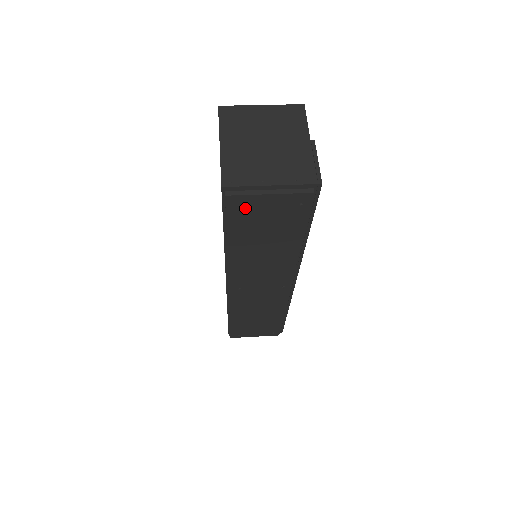
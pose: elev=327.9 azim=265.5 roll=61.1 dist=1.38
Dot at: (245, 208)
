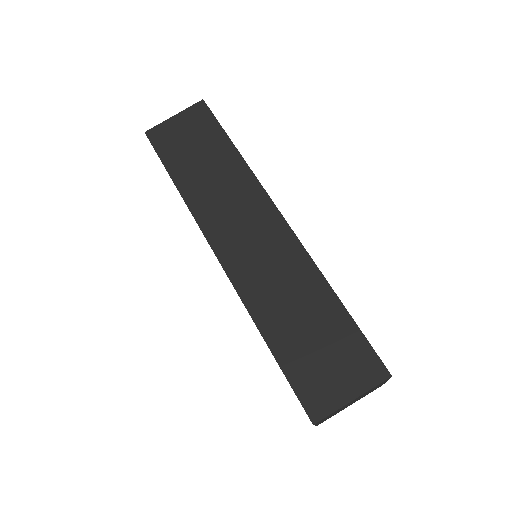
Dot at: occluded
